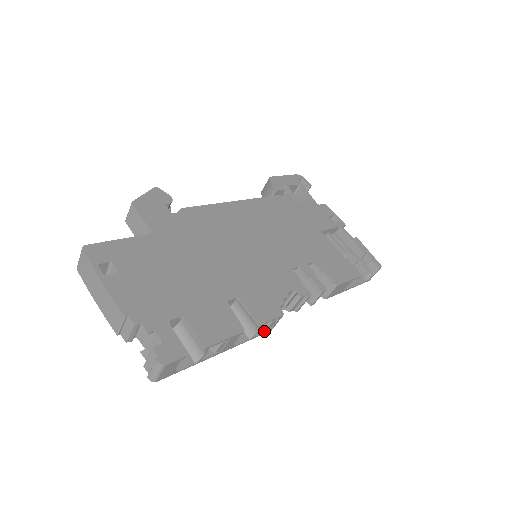
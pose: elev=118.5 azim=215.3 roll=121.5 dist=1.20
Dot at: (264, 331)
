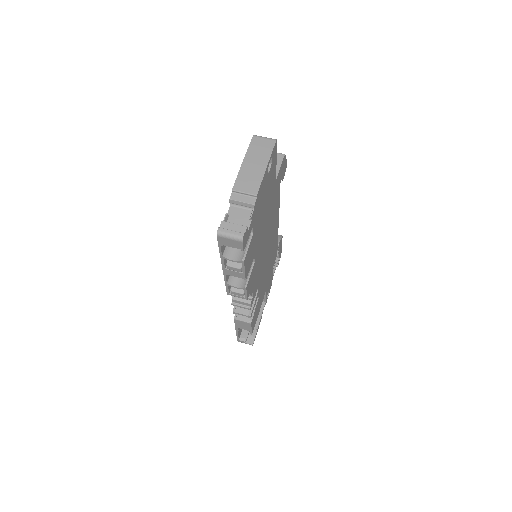
Dot at: (229, 290)
